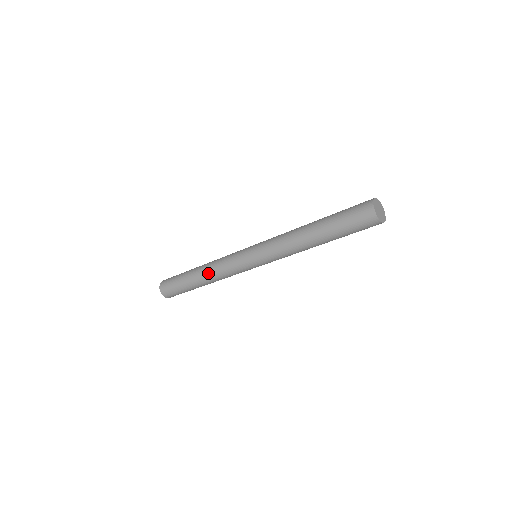
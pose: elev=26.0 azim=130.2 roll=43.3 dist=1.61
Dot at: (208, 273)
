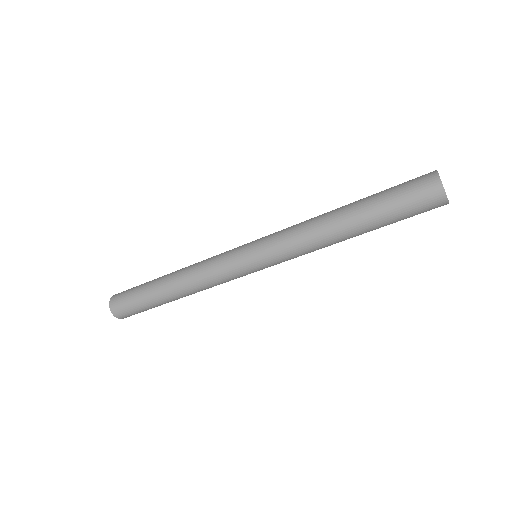
Dot at: (185, 268)
